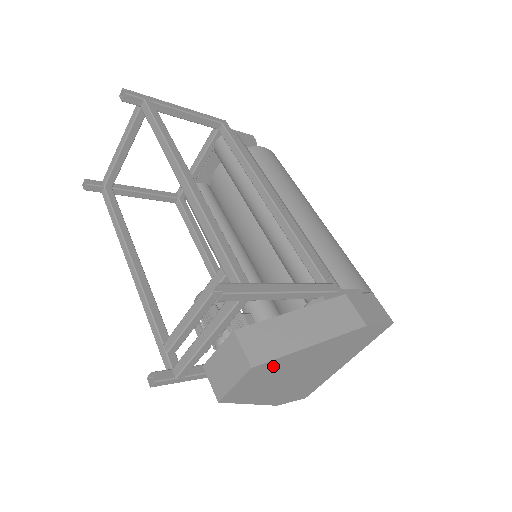
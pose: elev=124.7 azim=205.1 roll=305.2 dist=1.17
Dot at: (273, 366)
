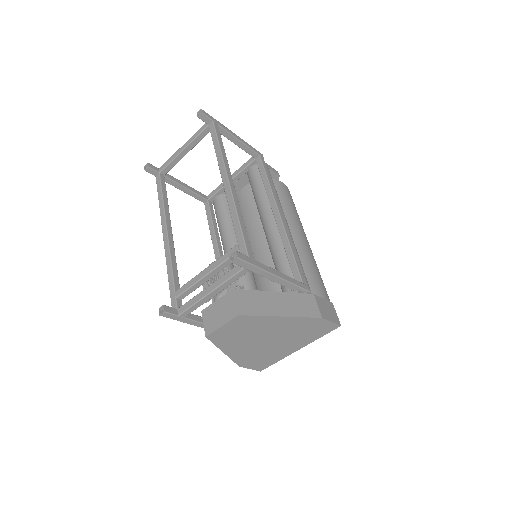
Dot at: (251, 322)
